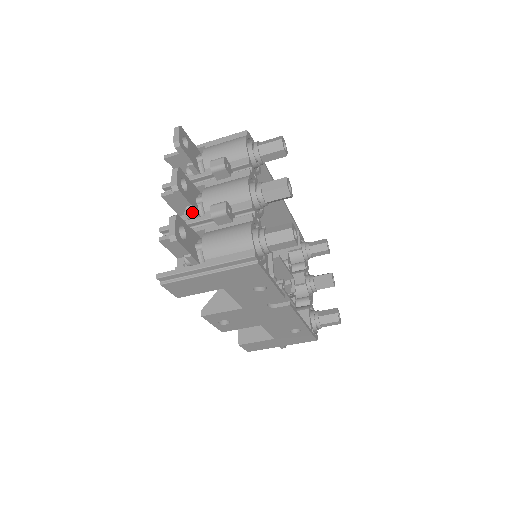
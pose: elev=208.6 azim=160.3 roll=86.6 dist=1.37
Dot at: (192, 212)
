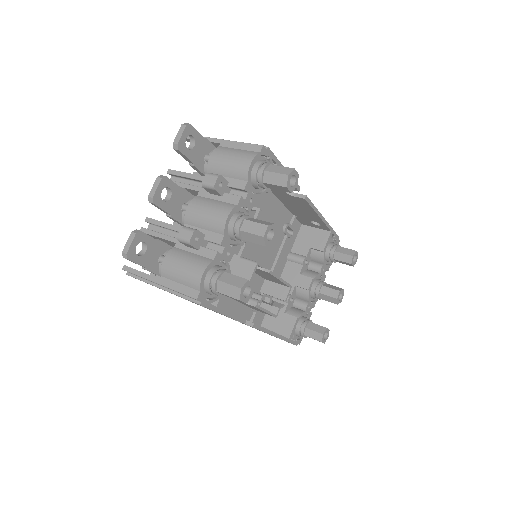
Dot at: (173, 219)
